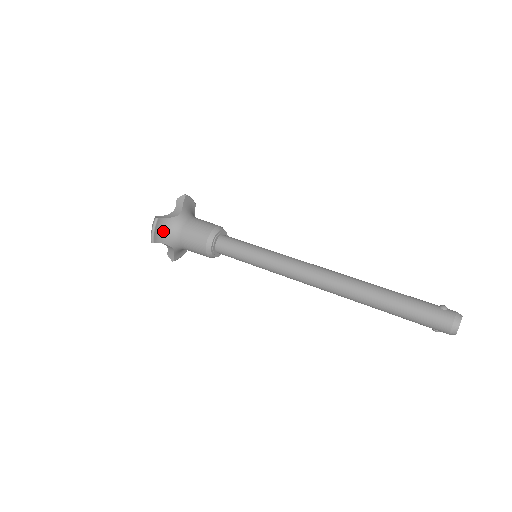
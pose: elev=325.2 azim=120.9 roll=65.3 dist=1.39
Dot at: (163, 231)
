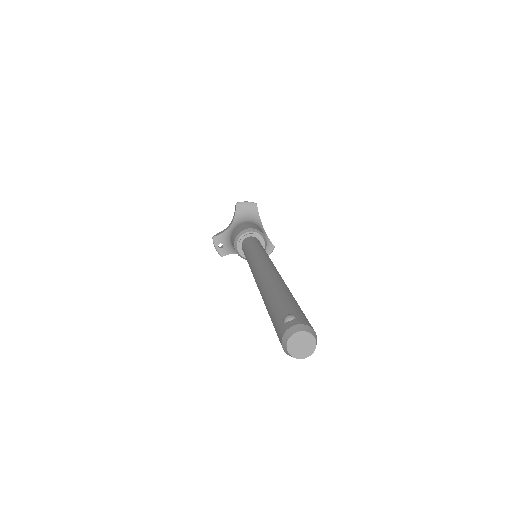
Dot at: (224, 245)
